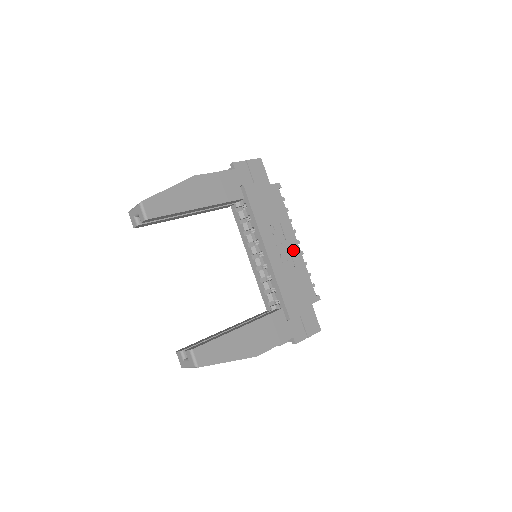
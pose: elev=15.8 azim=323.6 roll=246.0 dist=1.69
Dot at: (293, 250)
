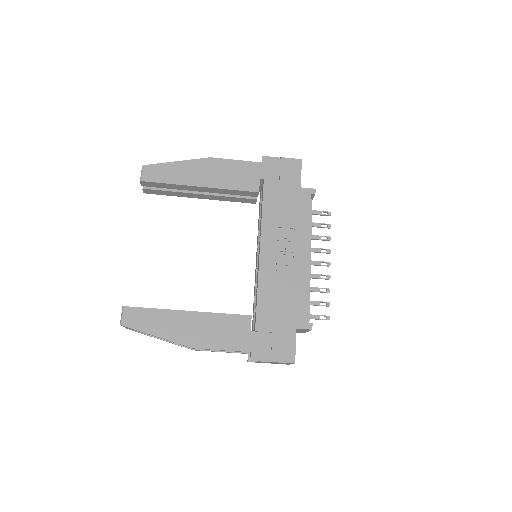
Dot at: (298, 262)
